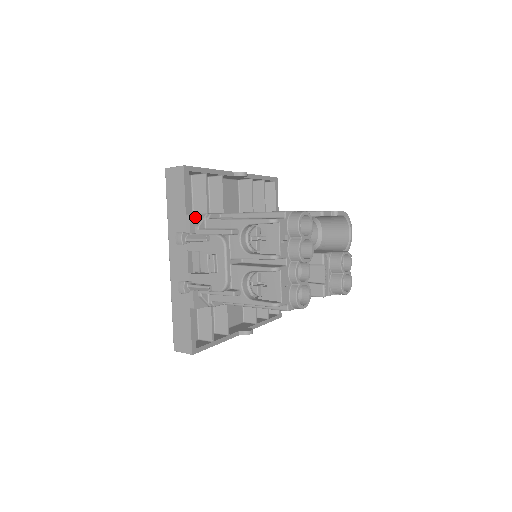
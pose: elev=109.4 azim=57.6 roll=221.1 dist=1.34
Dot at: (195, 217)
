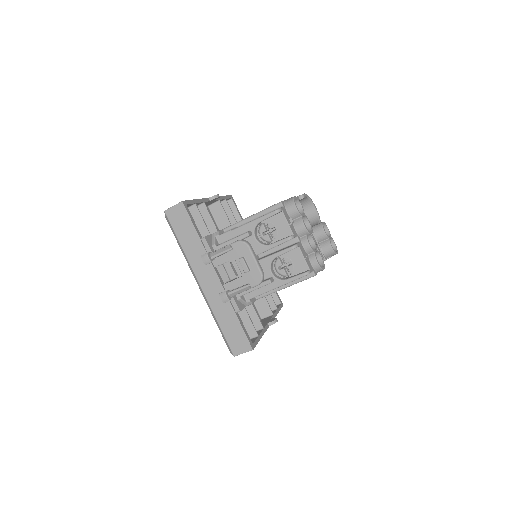
Dot at: (208, 238)
